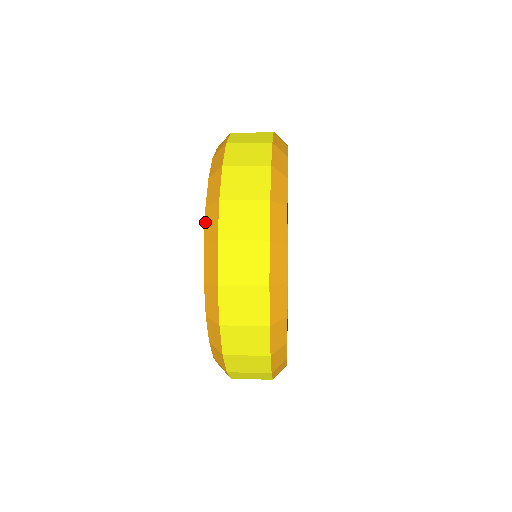
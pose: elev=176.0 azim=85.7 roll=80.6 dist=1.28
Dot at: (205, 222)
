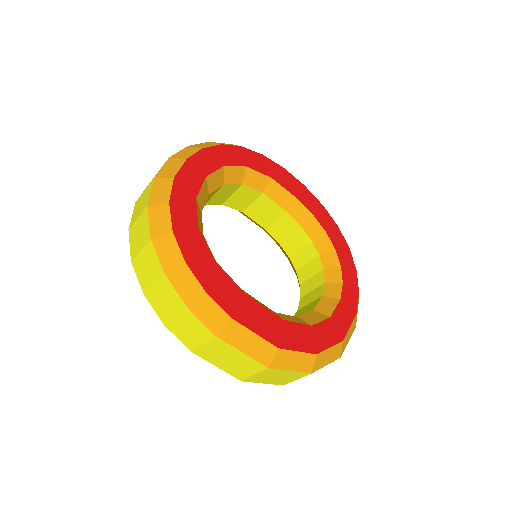
Dot at: occluded
